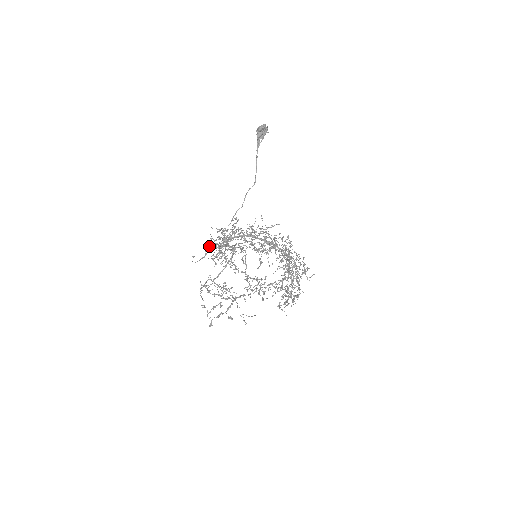
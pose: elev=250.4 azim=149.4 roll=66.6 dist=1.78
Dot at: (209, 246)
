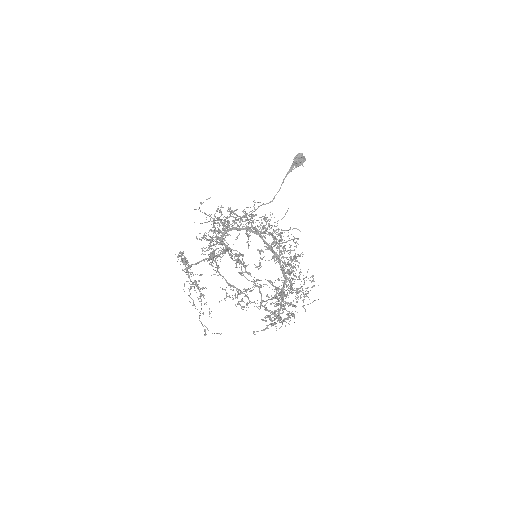
Dot at: (217, 210)
